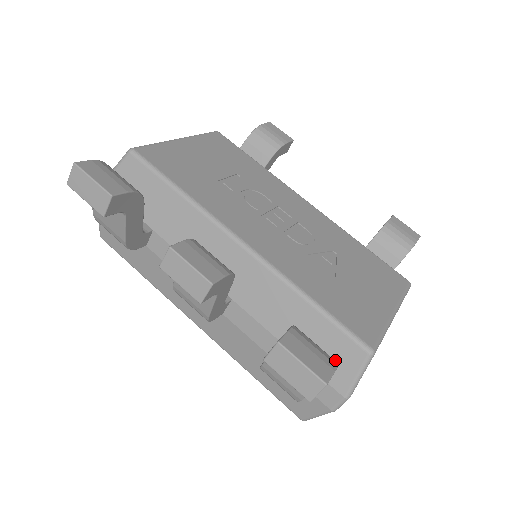
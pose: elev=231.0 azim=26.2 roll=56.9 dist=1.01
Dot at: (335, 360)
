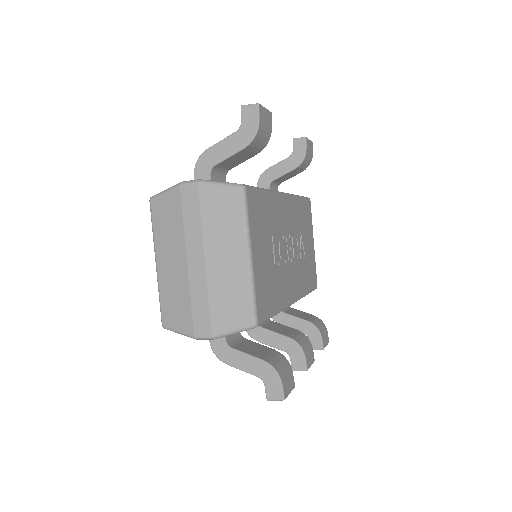
Dot at: occluded
